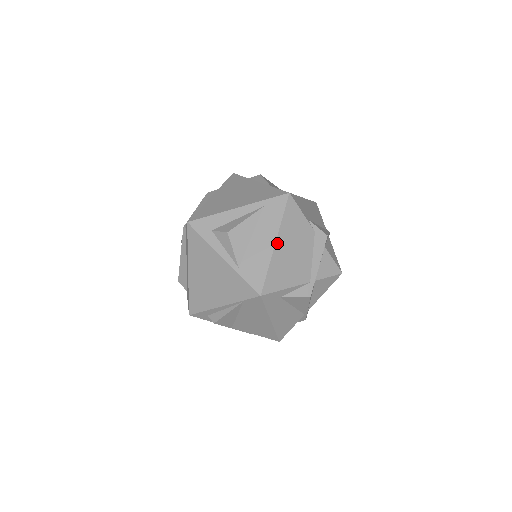
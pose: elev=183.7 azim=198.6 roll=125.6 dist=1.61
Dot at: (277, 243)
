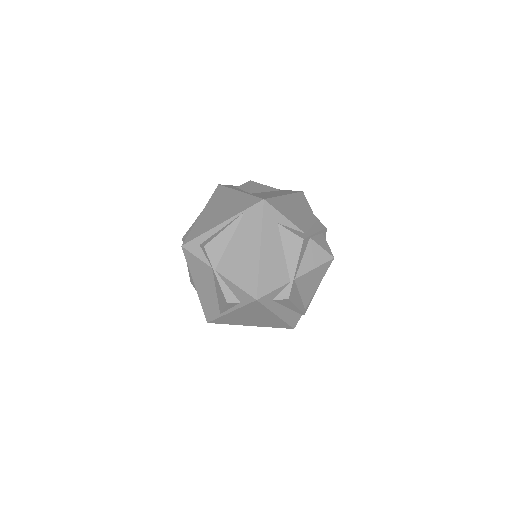
Dot at: (286, 196)
